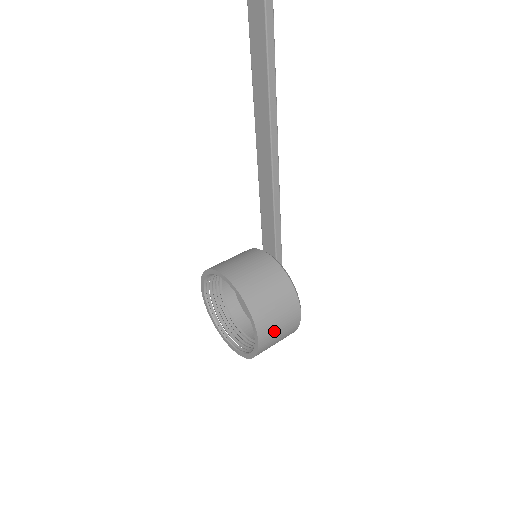
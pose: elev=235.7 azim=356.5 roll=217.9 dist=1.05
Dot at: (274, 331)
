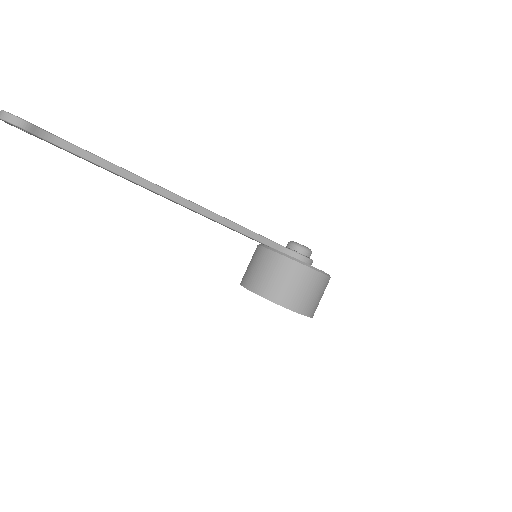
Dot at: (303, 297)
